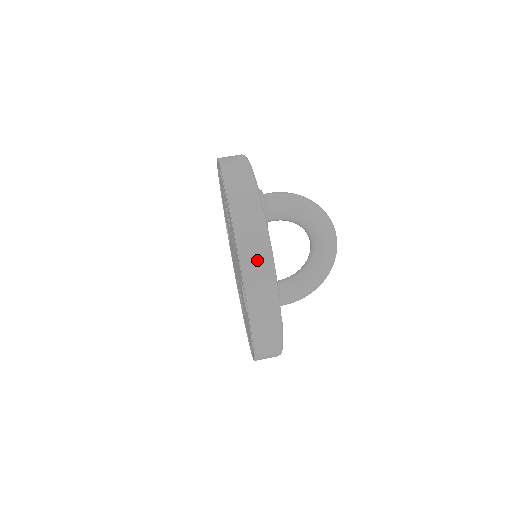
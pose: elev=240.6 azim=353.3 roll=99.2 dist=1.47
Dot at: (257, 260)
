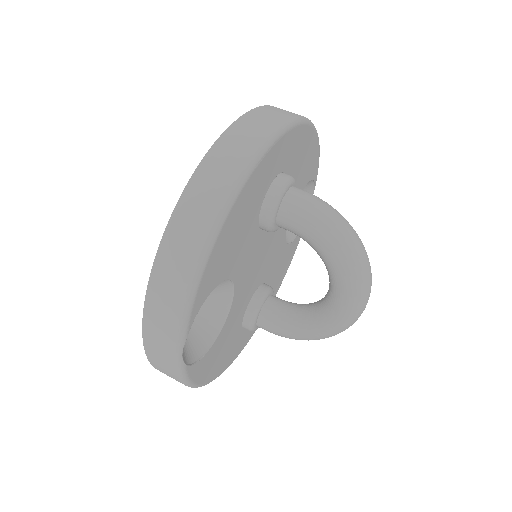
Dot at: (173, 277)
